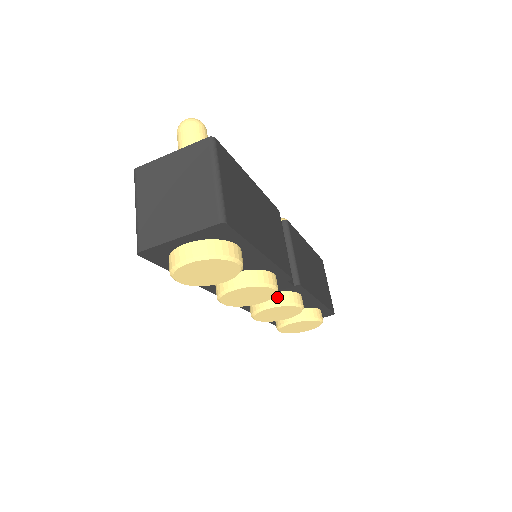
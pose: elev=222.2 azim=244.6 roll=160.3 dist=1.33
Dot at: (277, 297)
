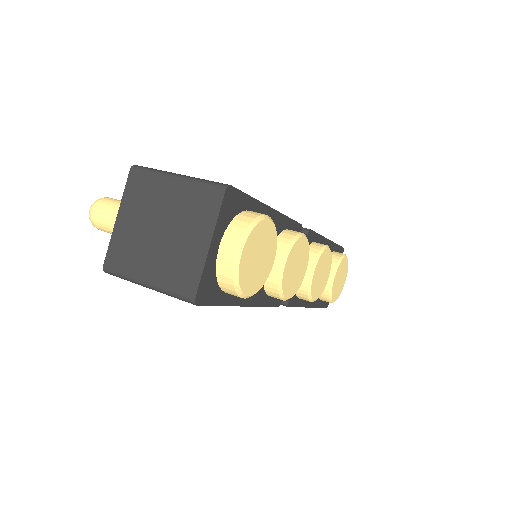
Dot at: occluded
